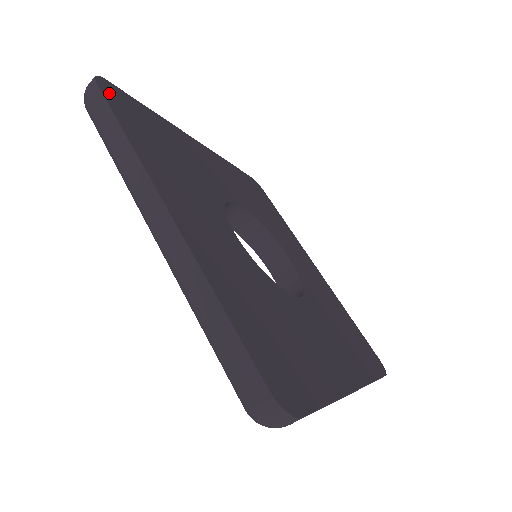
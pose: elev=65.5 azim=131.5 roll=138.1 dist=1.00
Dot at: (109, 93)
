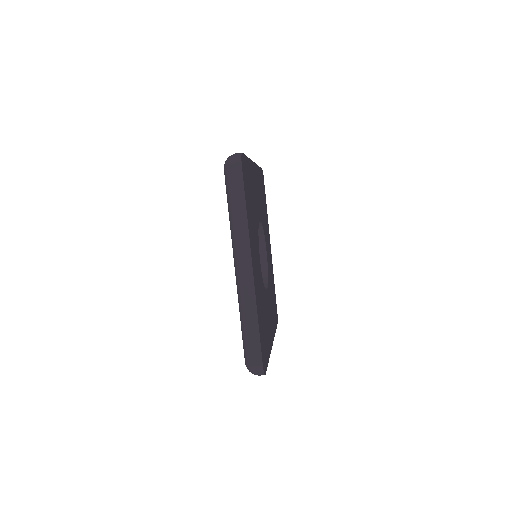
Dot at: (243, 170)
